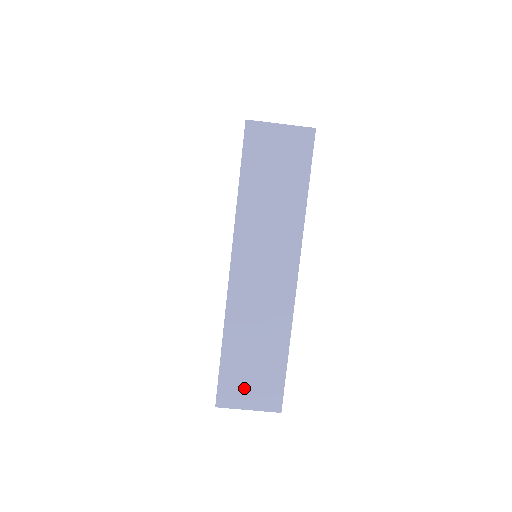
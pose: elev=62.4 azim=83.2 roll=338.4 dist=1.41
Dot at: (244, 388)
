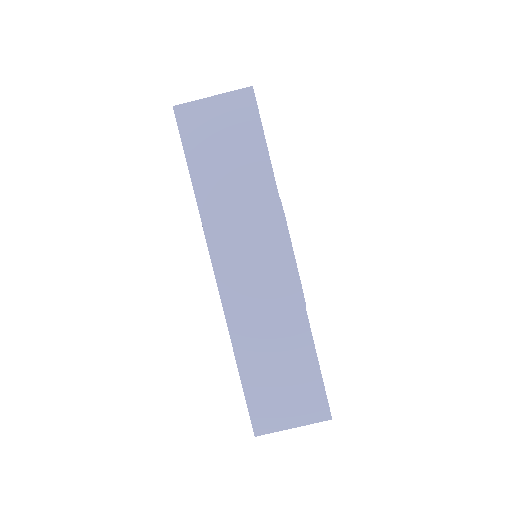
Dot at: (279, 404)
